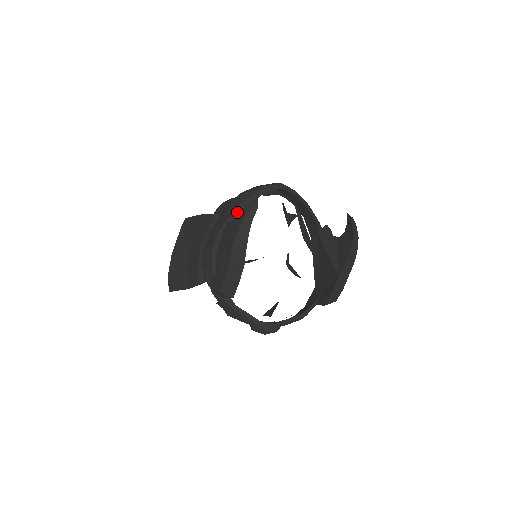
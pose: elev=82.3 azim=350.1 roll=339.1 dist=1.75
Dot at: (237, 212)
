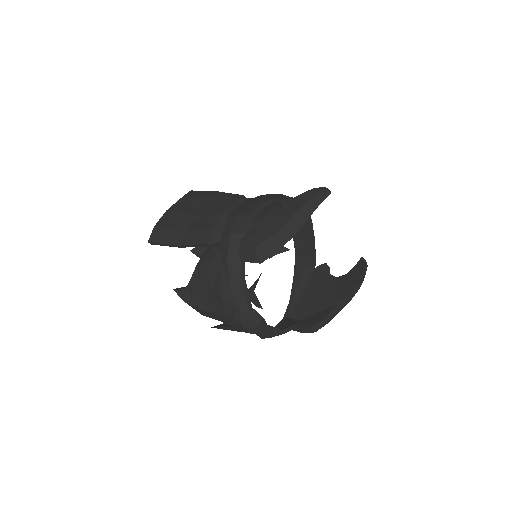
Dot at: occluded
